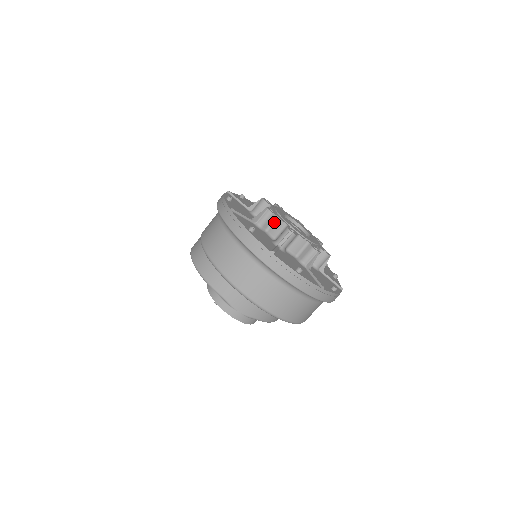
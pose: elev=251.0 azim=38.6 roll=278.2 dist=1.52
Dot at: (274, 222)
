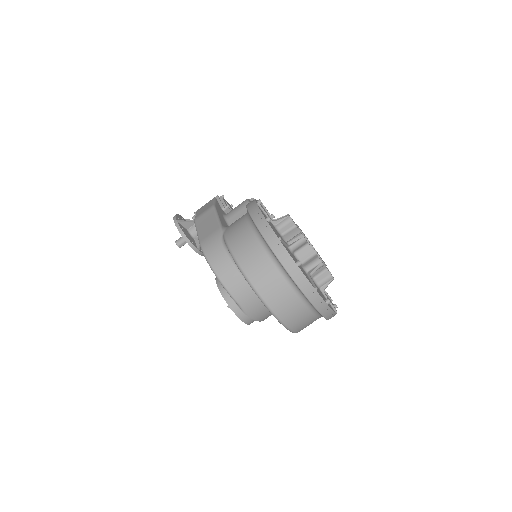
Dot at: (303, 247)
